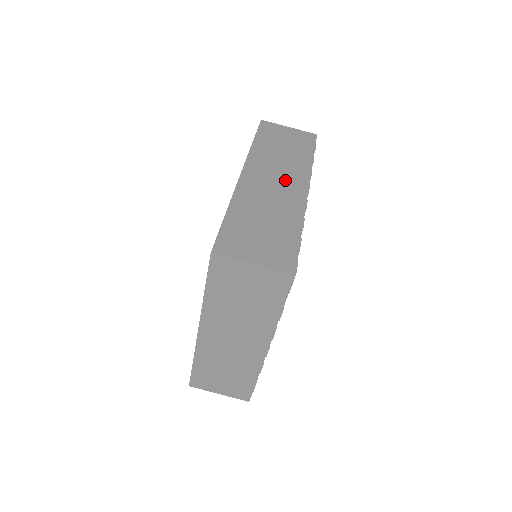
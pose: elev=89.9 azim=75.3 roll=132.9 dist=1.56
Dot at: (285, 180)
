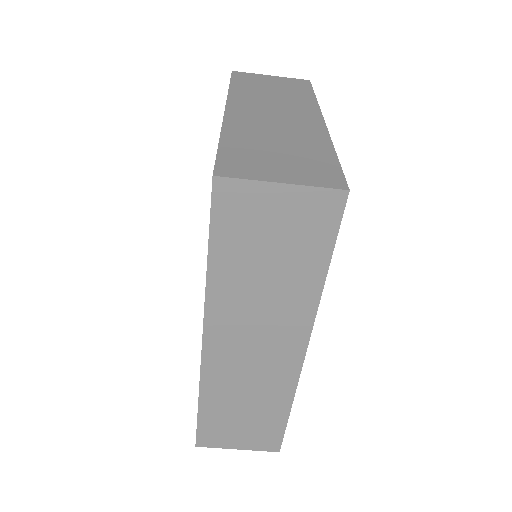
Dot at: (270, 342)
